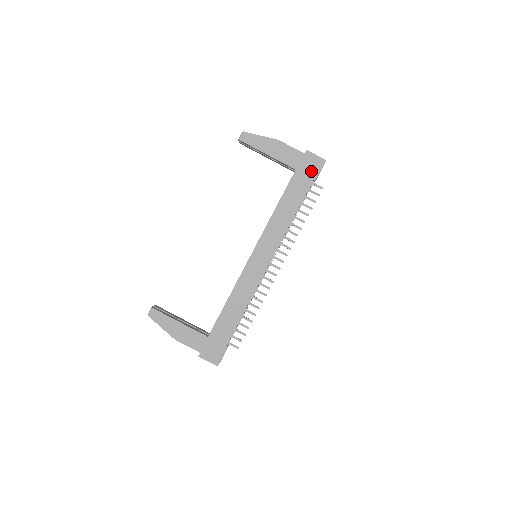
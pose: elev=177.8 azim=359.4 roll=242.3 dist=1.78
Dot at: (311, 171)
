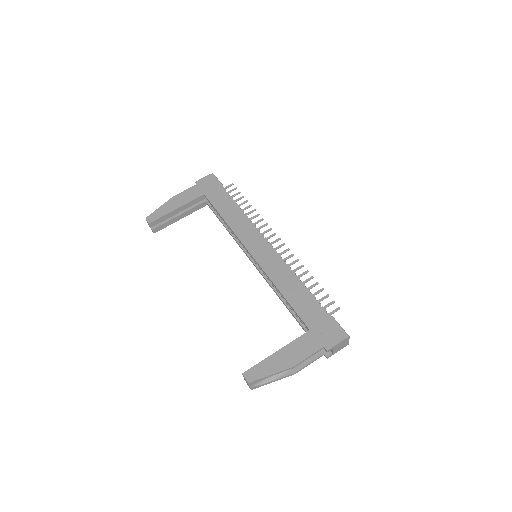
Dot at: (213, 185)
